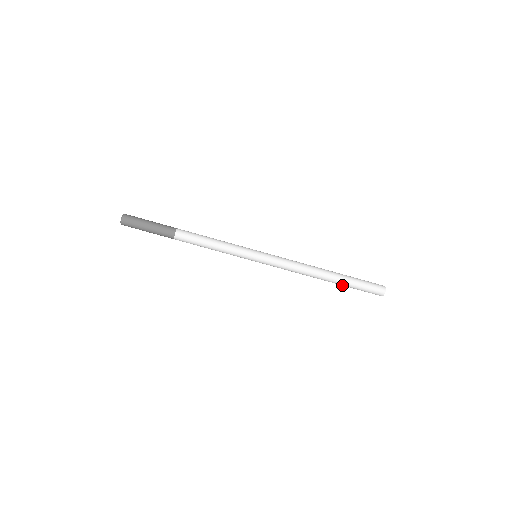
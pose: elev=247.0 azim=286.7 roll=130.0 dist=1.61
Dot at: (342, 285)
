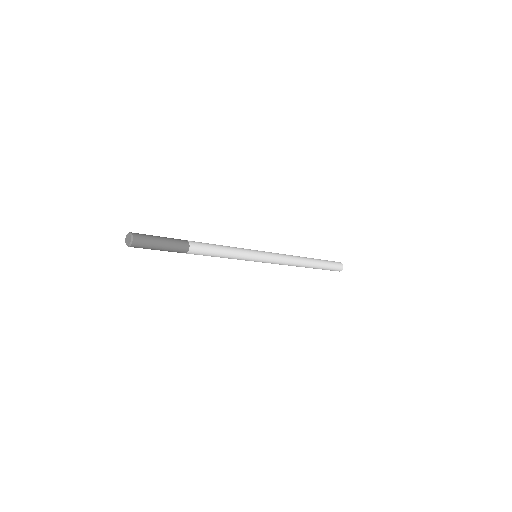
Dot at: occluded
